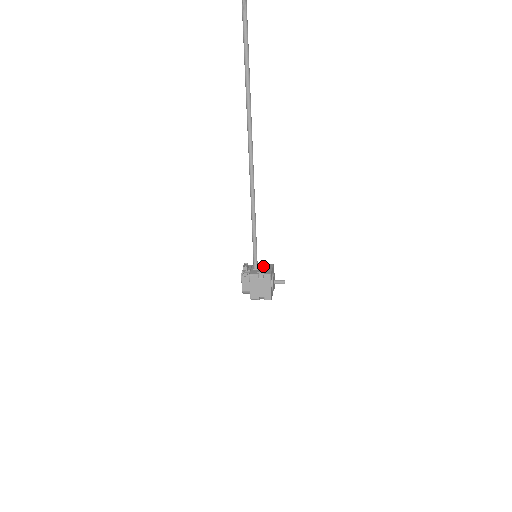
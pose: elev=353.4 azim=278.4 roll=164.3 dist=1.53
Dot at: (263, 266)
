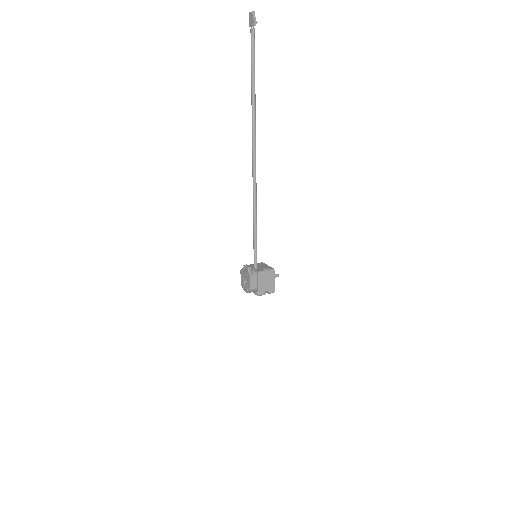
Dot at: (259, 265)
